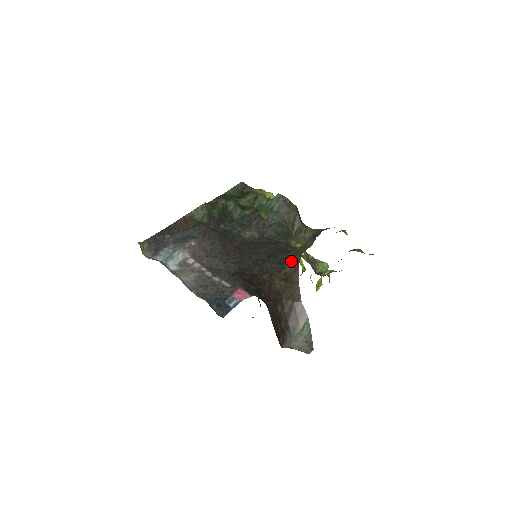
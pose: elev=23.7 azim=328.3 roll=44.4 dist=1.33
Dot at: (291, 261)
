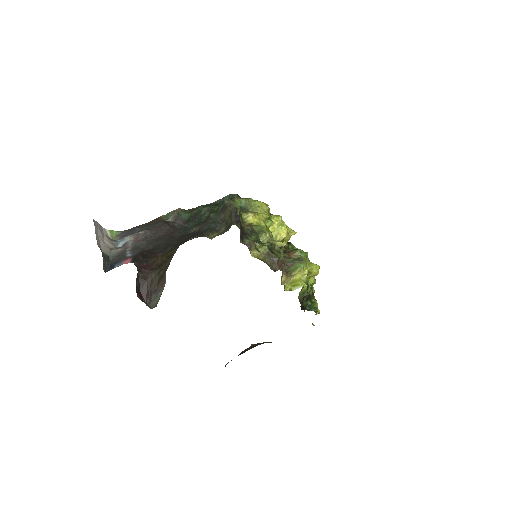
Dot at: occluded
